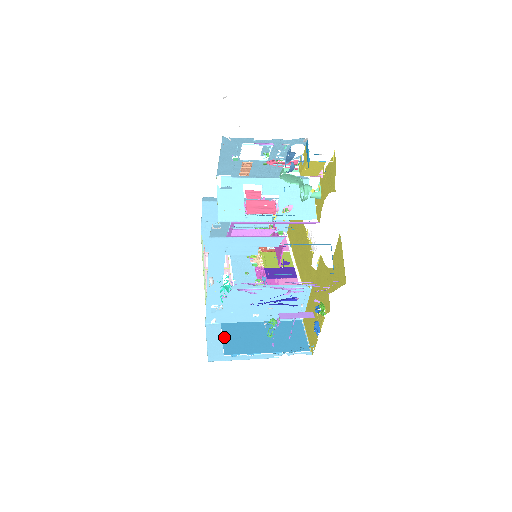
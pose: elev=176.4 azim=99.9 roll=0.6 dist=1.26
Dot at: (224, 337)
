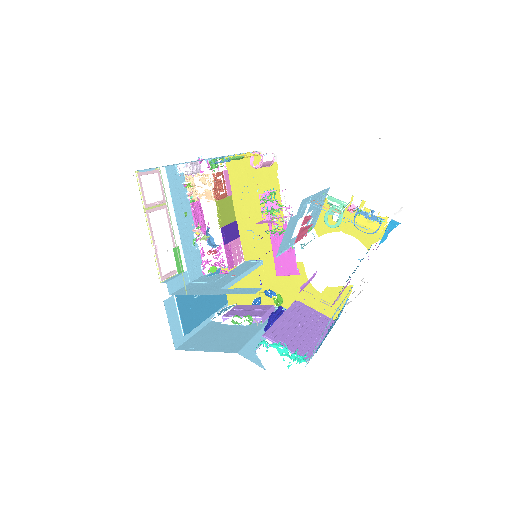
Dot at: (181, 314)
